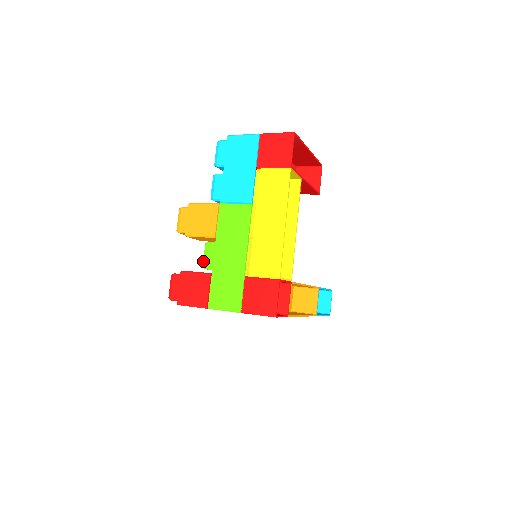
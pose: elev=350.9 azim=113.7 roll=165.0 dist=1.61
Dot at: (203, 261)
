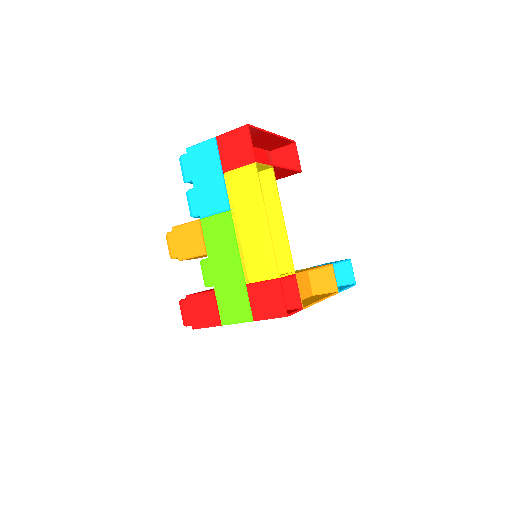
Dot at: occluded
